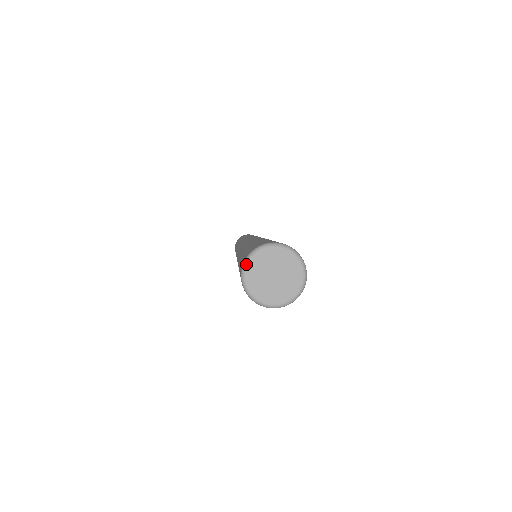
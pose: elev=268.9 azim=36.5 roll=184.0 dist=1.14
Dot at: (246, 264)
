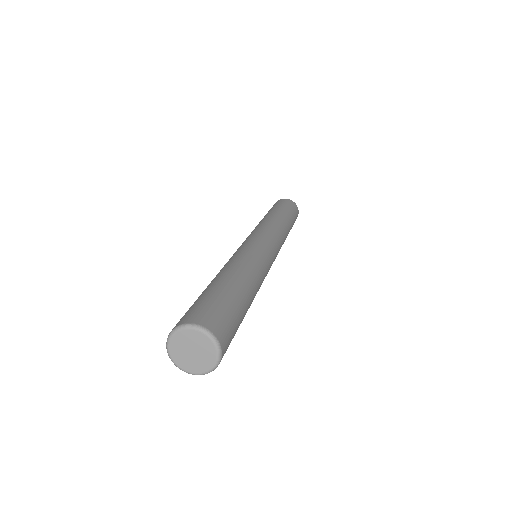
Dot at: (167, 344)
